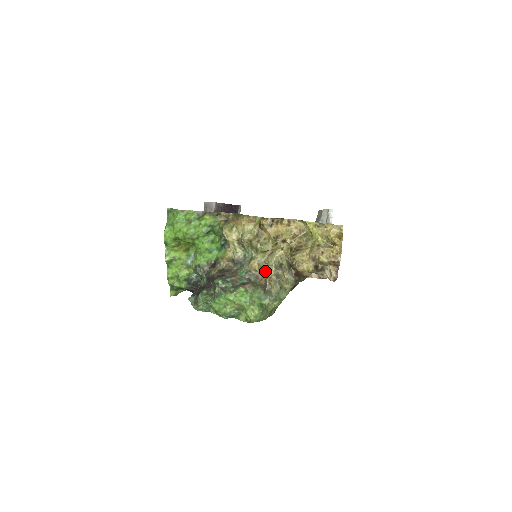
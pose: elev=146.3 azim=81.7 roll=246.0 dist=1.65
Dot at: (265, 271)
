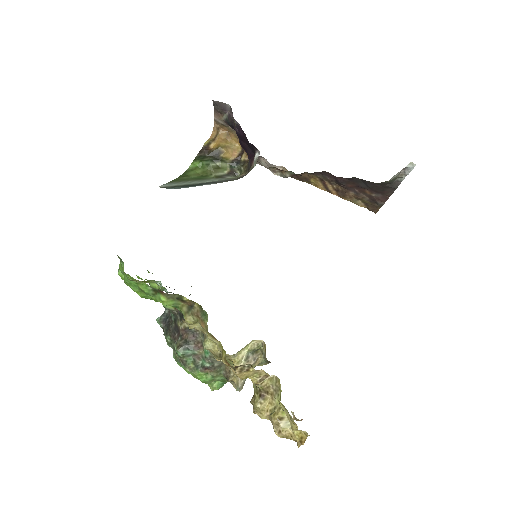
Dot at: occluded
